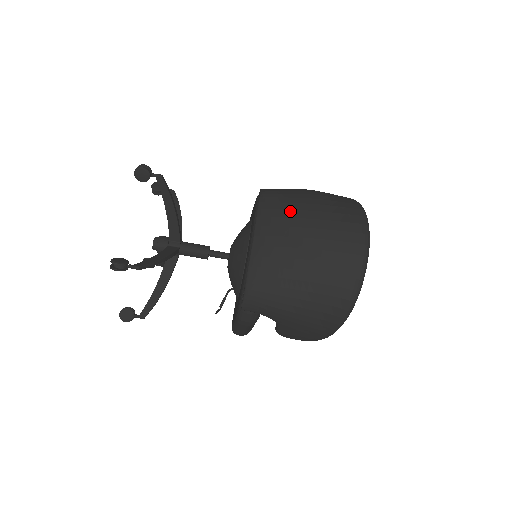
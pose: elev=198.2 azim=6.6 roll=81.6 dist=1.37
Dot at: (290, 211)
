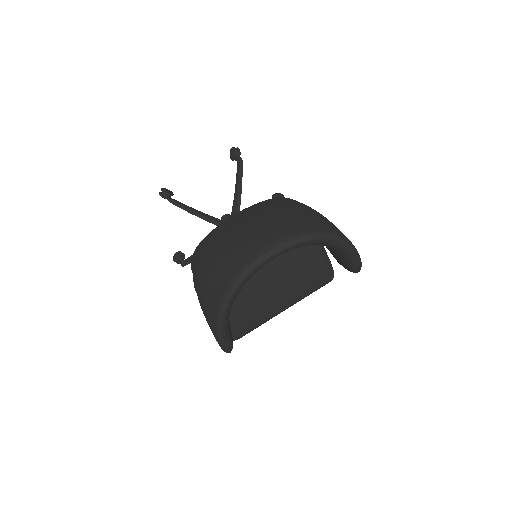
Dot at: (268, 206)
